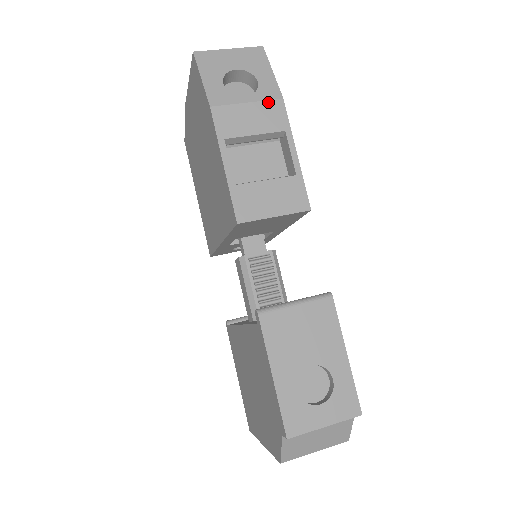
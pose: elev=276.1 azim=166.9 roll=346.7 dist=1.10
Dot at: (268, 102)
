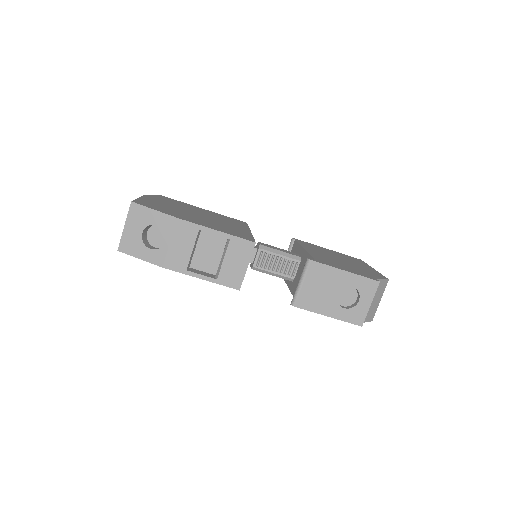
Dot at: (175, 230)
